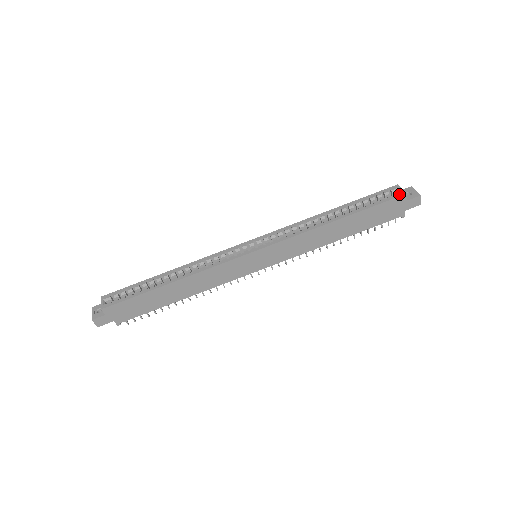
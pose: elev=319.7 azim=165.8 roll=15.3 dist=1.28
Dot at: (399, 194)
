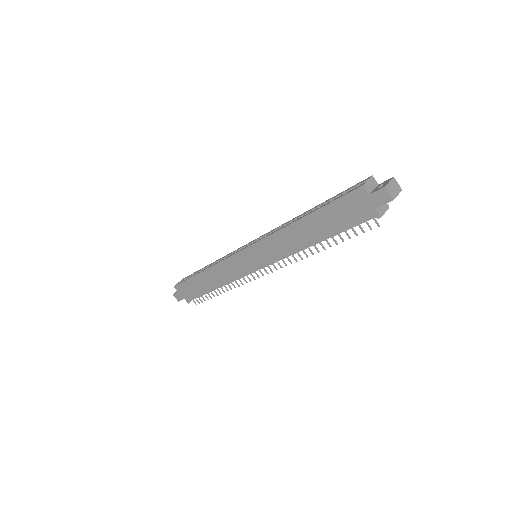
Dot at: (358, 186)
